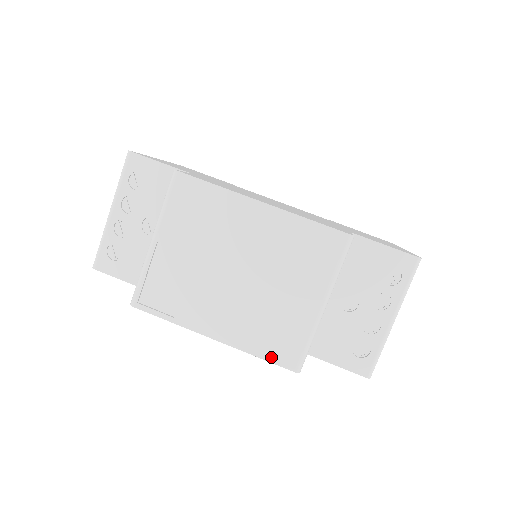
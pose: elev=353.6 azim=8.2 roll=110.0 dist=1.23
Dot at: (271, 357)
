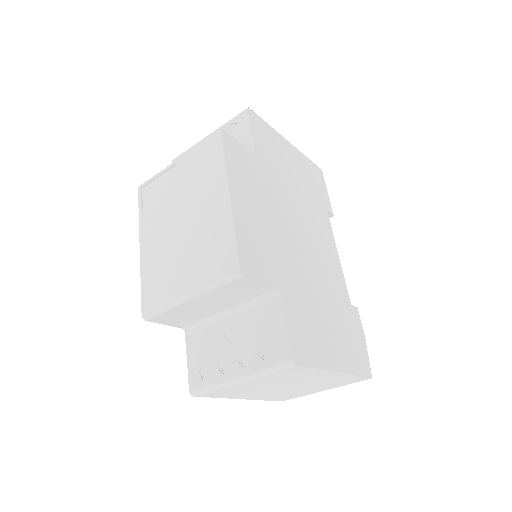
Dot at: (144, 292)
